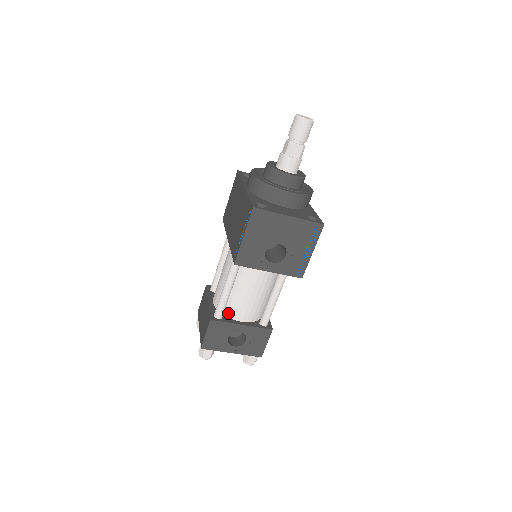
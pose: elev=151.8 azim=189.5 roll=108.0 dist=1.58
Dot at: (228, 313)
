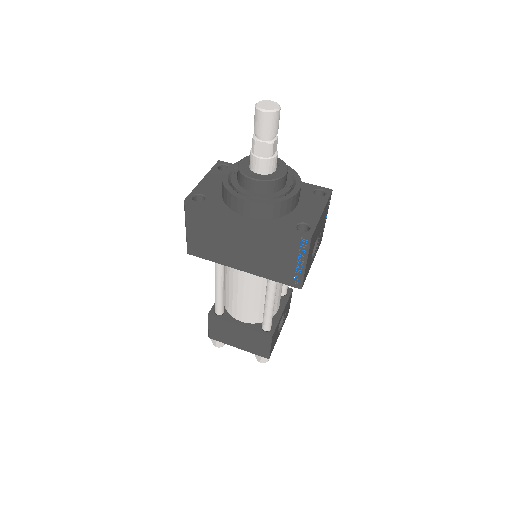
Dot at: occluded
